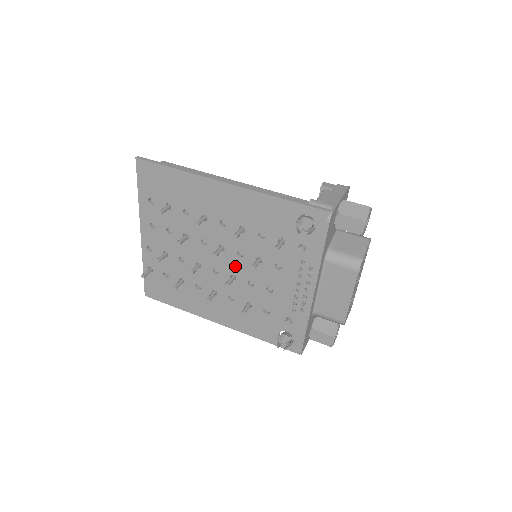
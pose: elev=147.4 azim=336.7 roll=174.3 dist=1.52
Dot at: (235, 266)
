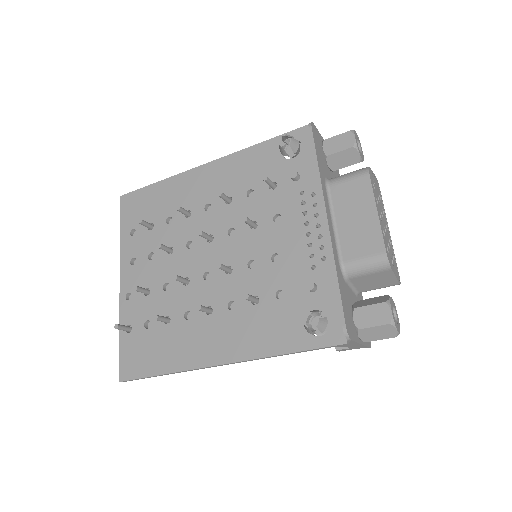
Dot at: (228, 252)
